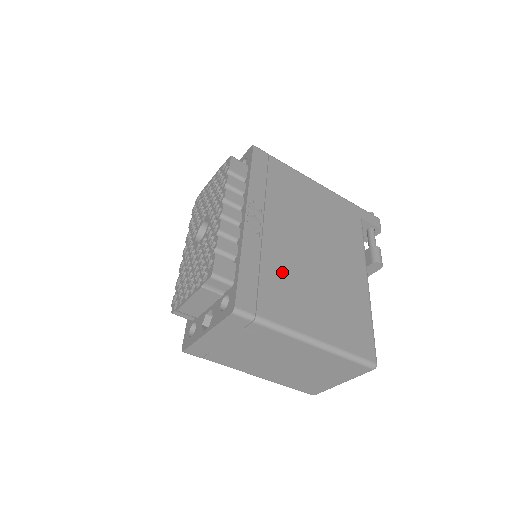
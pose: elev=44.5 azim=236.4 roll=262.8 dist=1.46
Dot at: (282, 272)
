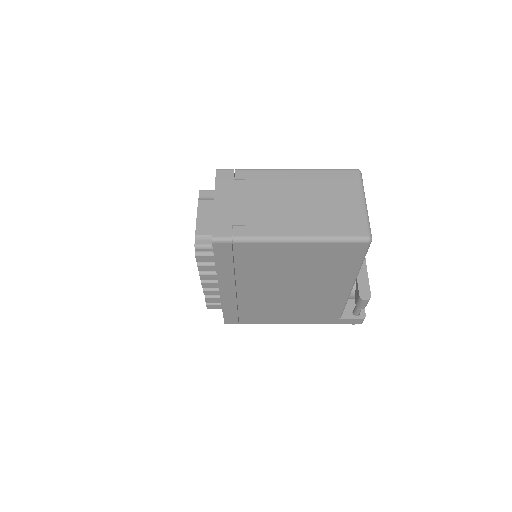
Dot at: occluded
